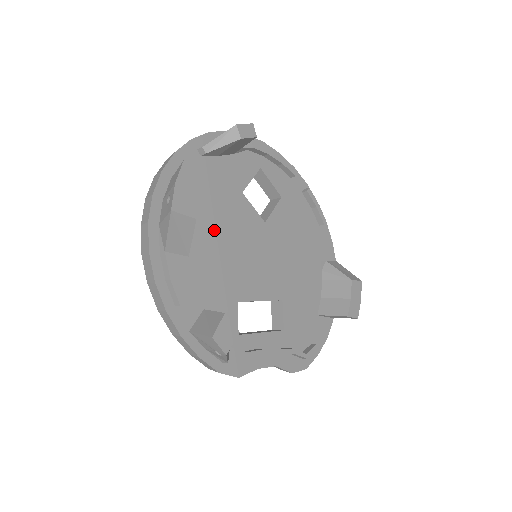
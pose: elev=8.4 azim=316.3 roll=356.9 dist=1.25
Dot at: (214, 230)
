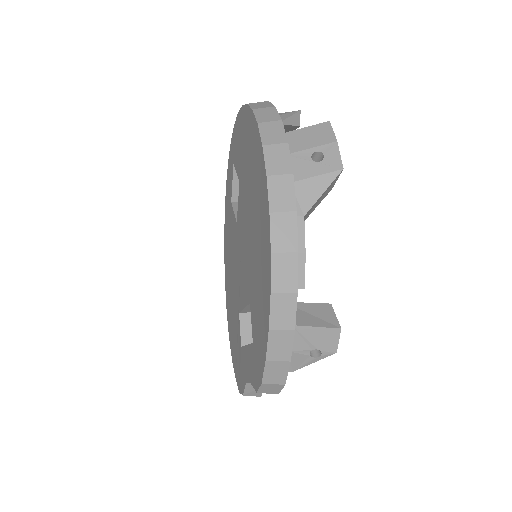
Dot at: occluded
